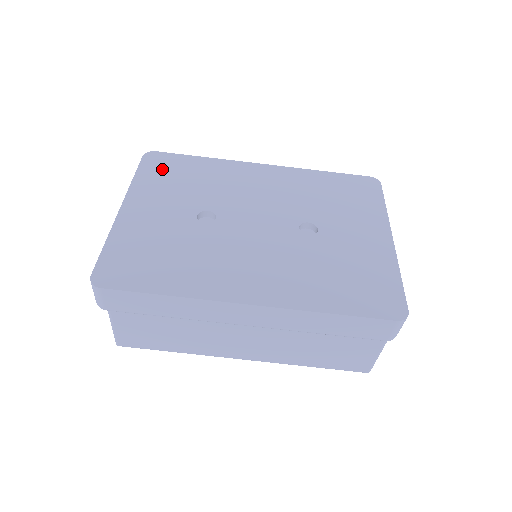
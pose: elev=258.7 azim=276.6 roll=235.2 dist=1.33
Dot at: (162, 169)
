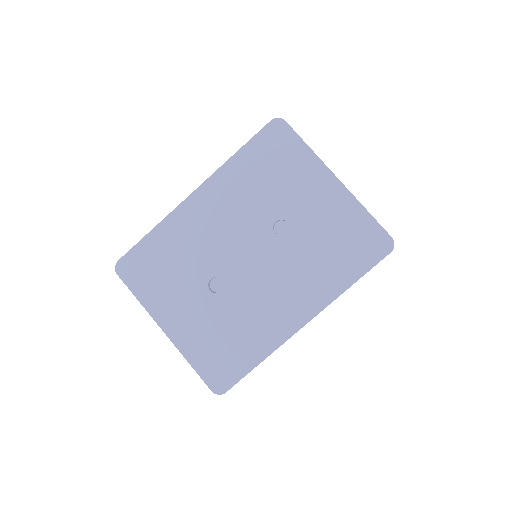
Dot at: (143, 273)
